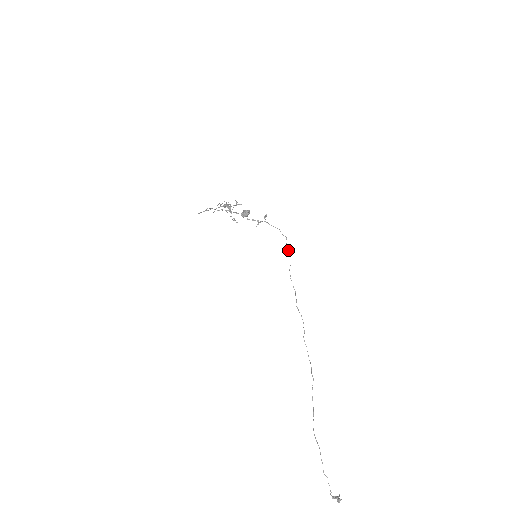
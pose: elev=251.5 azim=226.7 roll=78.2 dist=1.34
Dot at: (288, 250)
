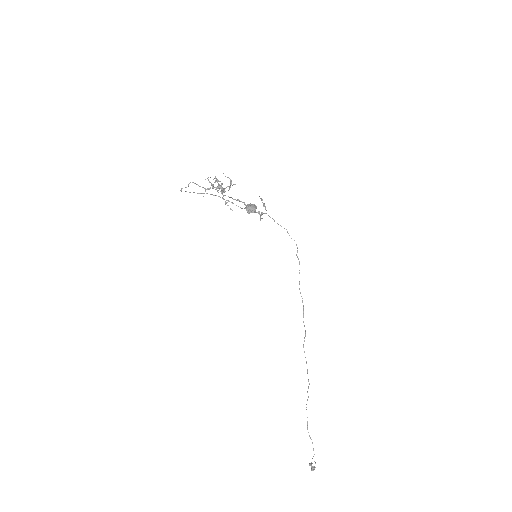
Dot at: occluded
